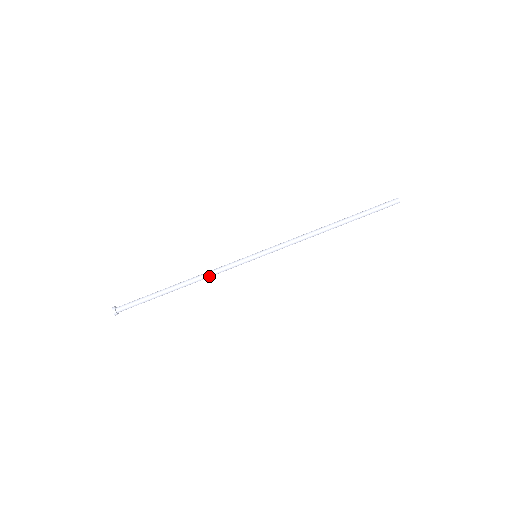
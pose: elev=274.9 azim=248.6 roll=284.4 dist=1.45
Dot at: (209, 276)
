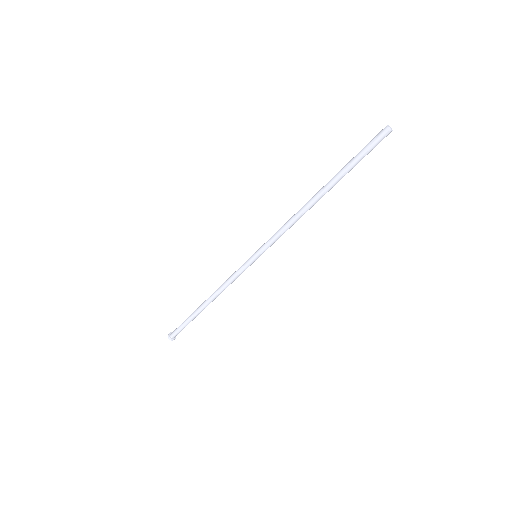
Dot at: occluded
